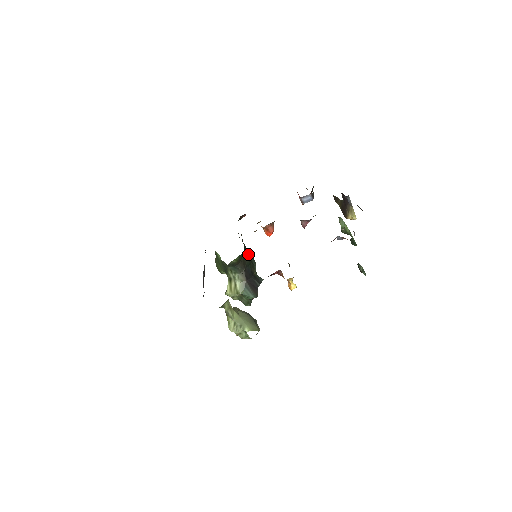
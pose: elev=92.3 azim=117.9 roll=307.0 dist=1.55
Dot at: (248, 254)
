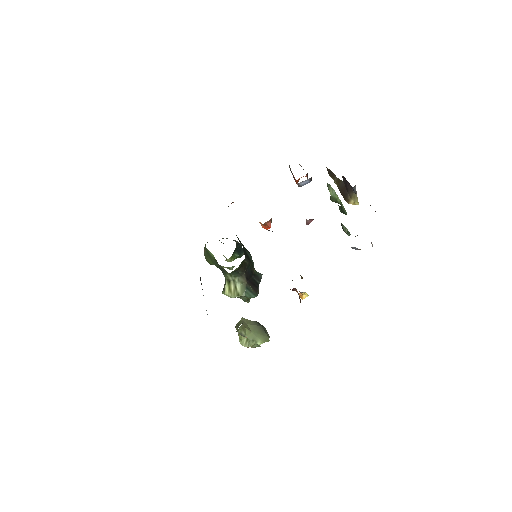
Dot at: (246, 253)
